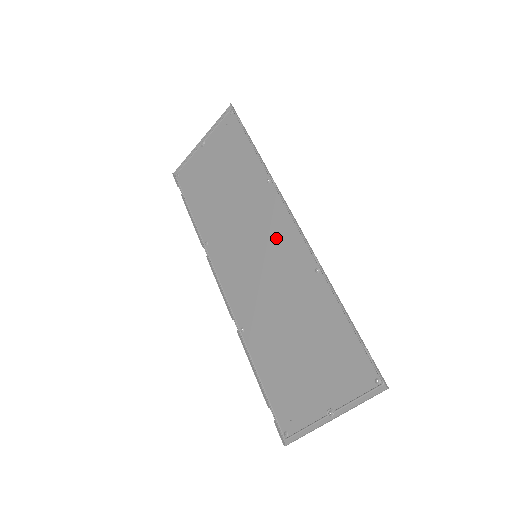
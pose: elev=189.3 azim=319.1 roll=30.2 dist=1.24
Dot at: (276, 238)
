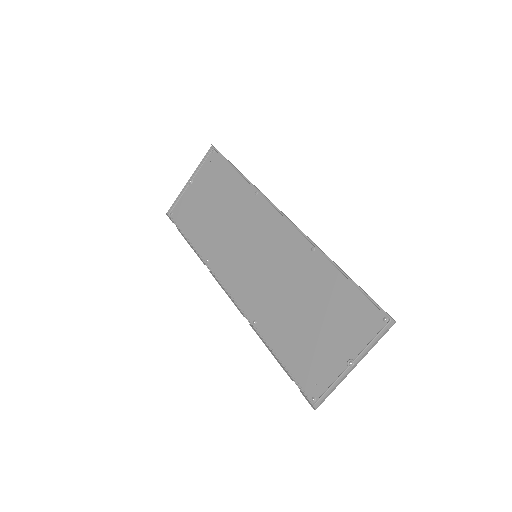
Dot at: (271, 236)
